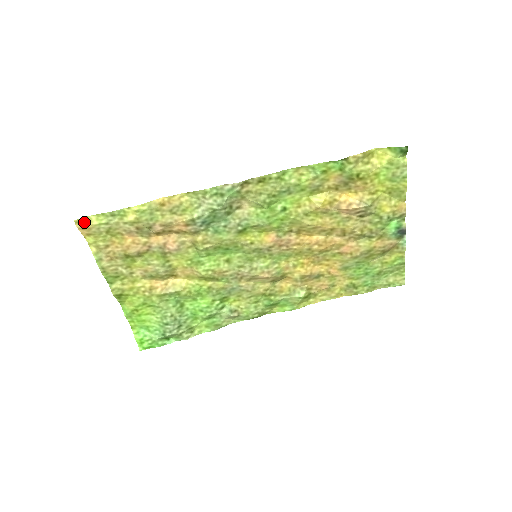
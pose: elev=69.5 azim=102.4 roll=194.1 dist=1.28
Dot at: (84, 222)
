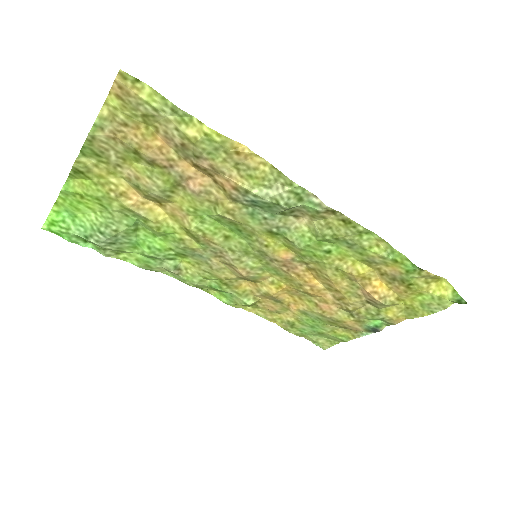
Dot at: (131, 82)
